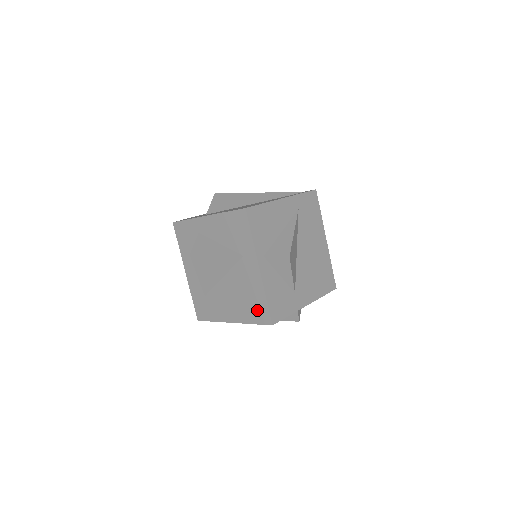
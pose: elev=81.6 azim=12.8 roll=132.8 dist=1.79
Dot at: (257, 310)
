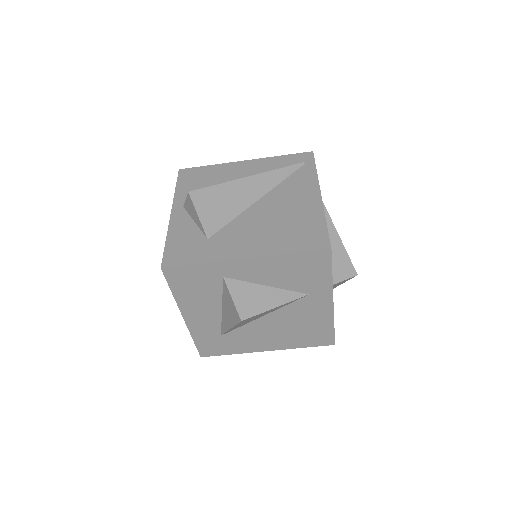
Dot at: (315, 337)
